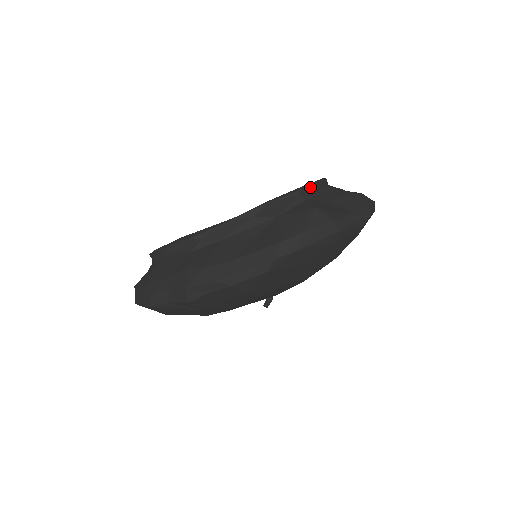
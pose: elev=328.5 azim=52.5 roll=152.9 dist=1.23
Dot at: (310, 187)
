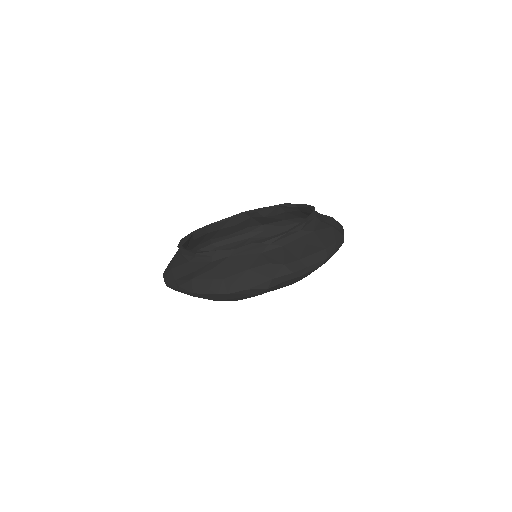
Dot at: occluded
